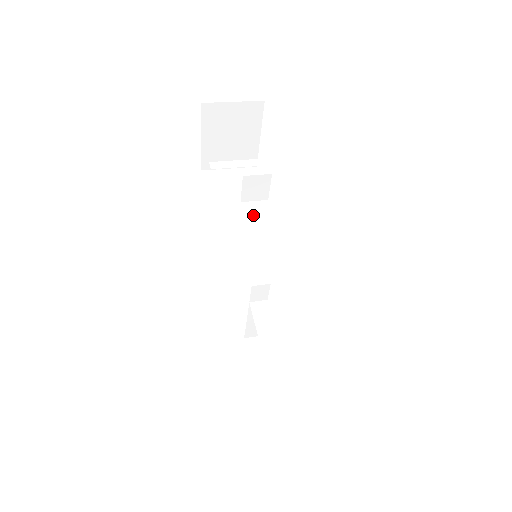
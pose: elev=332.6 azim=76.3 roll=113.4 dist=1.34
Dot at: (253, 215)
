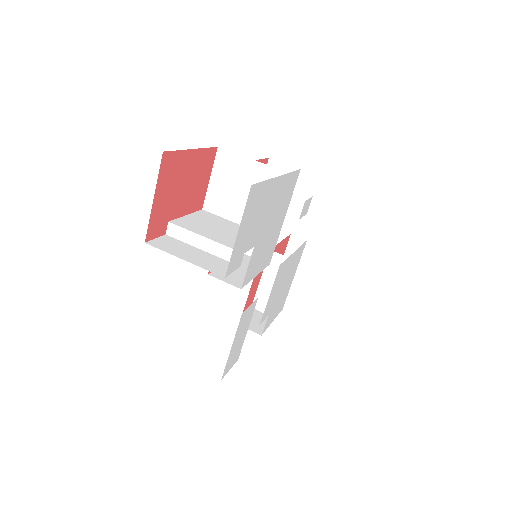
Dot at: occluded
